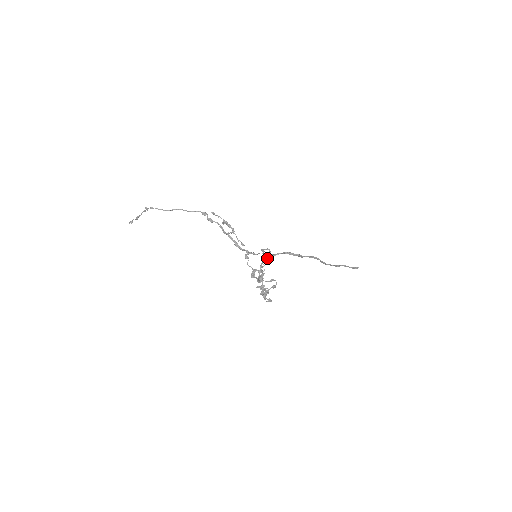
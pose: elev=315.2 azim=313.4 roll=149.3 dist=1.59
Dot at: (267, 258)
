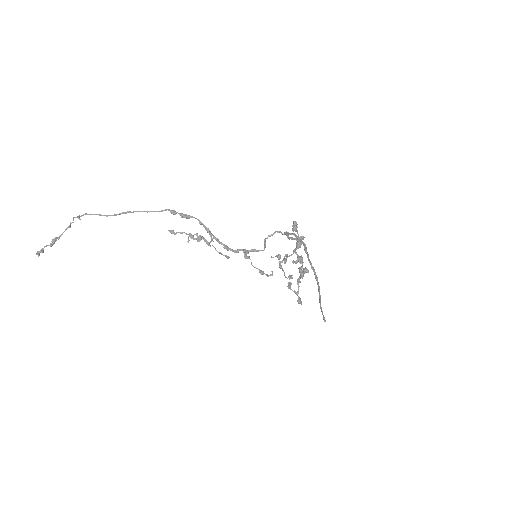
Dot at: occluded
